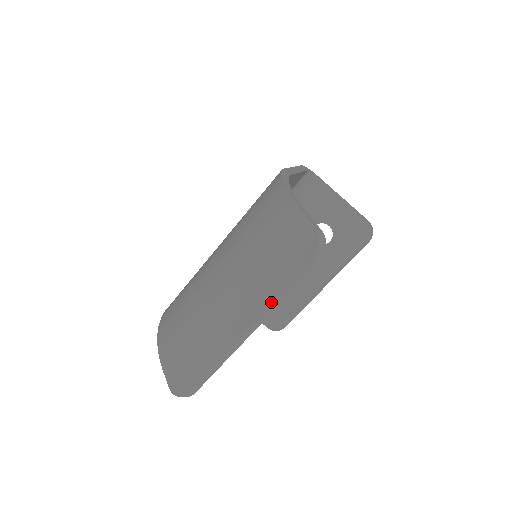
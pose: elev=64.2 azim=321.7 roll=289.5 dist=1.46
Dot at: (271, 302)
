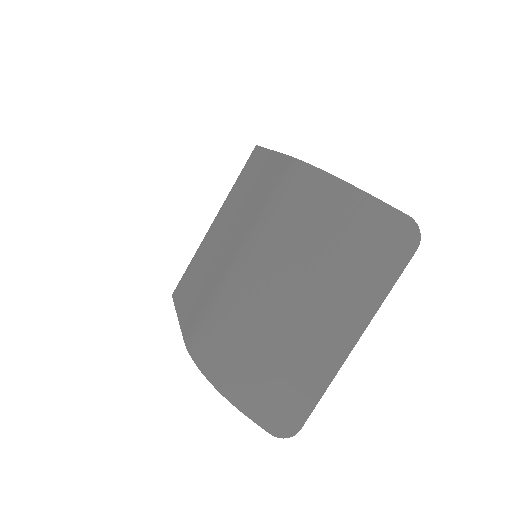
Dot at: (381, 303)
